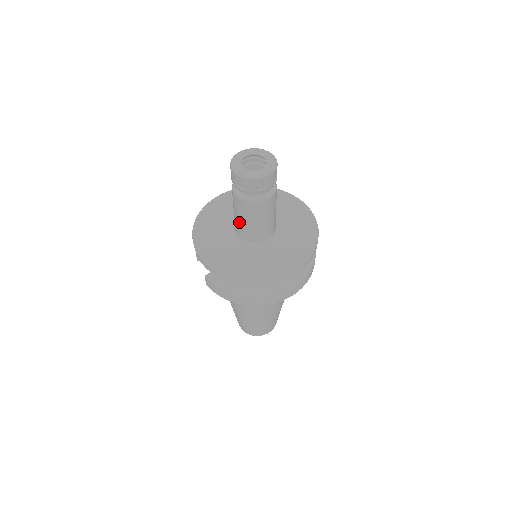
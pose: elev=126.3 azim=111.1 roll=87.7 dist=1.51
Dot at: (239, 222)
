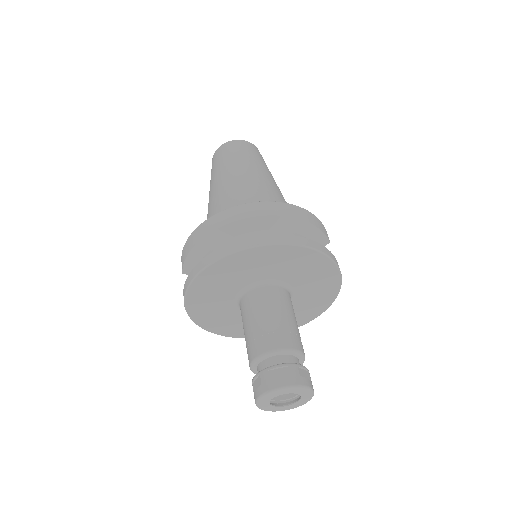
Dot at: occluded
